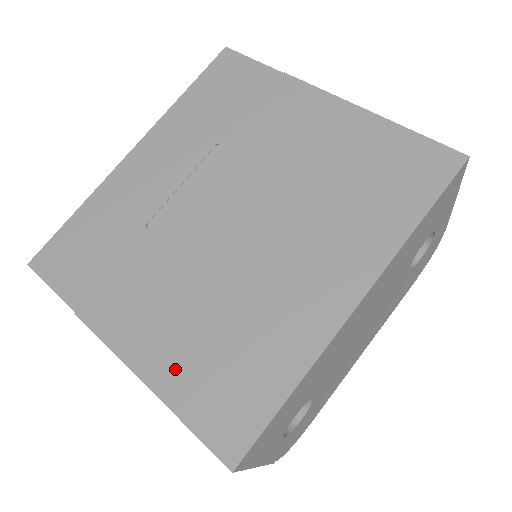
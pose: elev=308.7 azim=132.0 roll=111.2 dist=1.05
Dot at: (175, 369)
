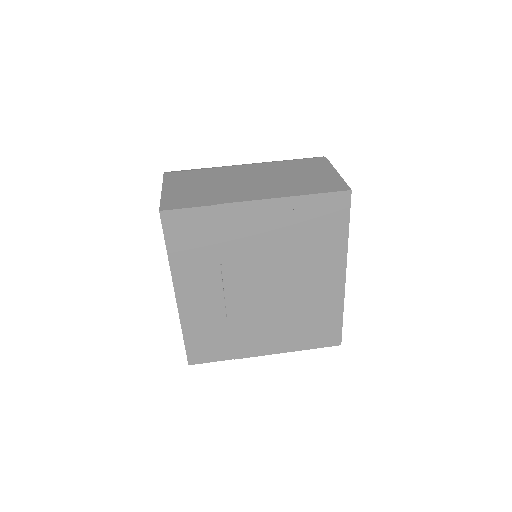
Dot at: (295, 341)
